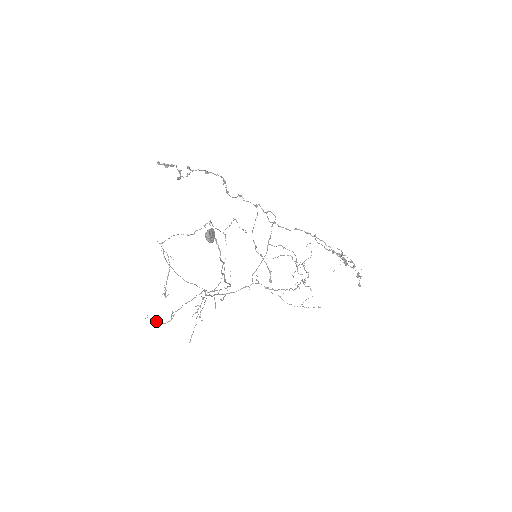
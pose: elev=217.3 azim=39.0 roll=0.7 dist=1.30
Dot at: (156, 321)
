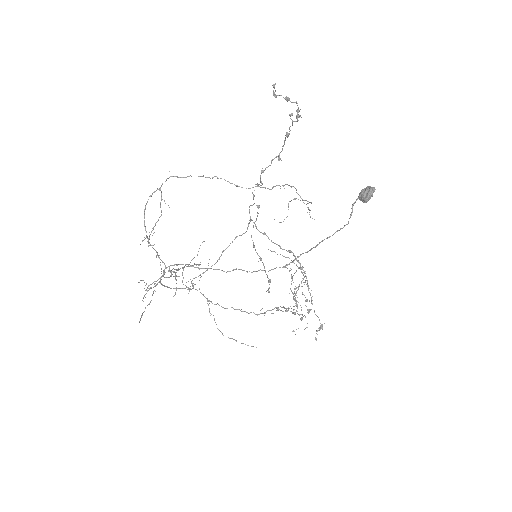
Dot at: occluded
